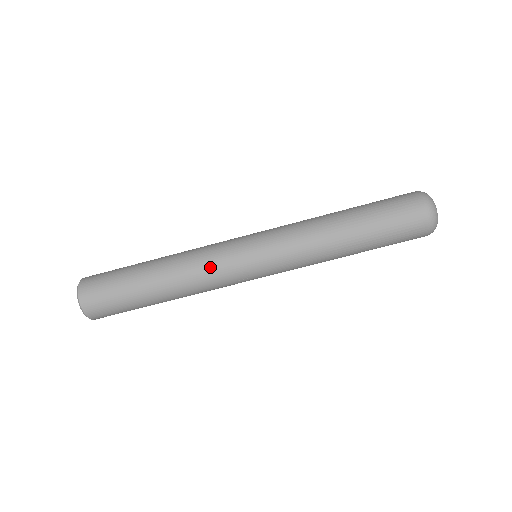
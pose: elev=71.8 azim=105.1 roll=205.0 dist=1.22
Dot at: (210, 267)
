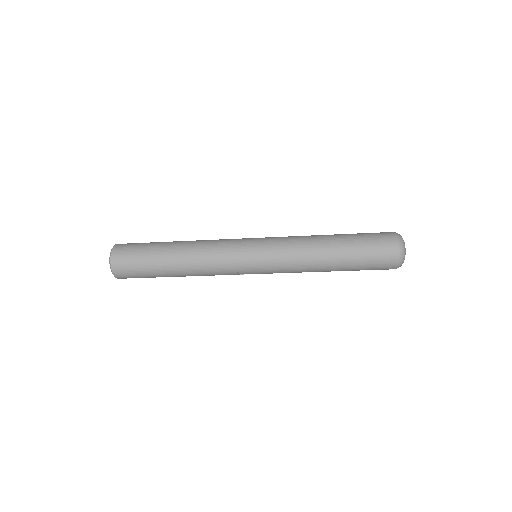
Dot at: (218, 266)
